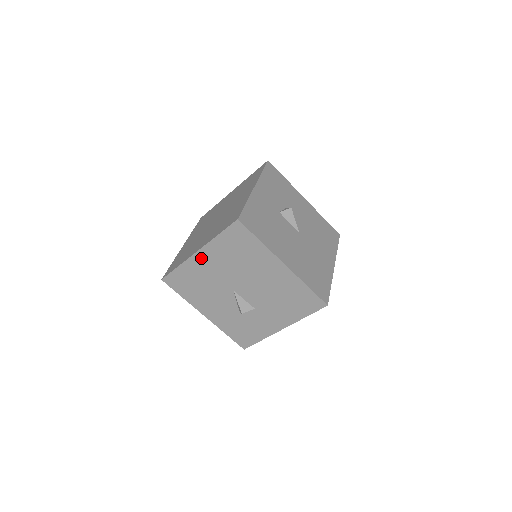
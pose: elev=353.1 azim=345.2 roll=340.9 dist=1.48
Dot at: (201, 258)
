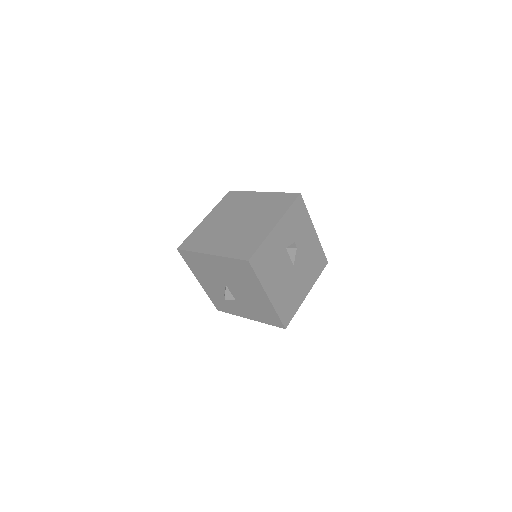
Dot at: (212, 259)
